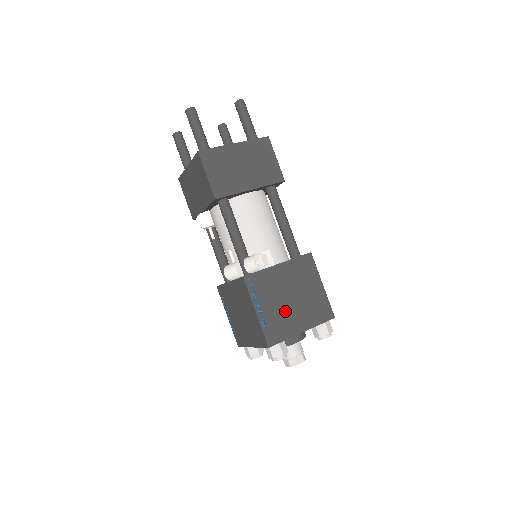
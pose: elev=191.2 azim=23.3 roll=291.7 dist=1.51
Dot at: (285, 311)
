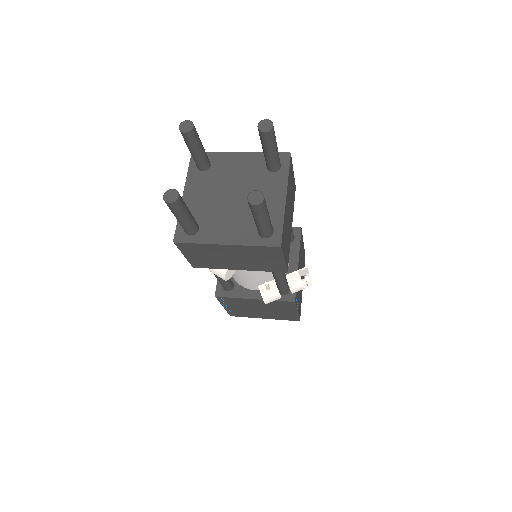
Dot at: occluded
